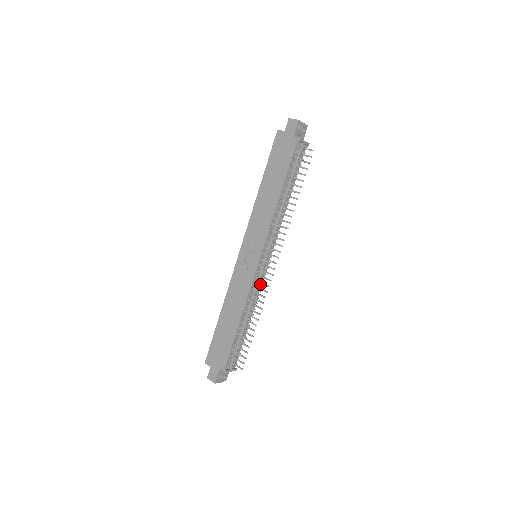
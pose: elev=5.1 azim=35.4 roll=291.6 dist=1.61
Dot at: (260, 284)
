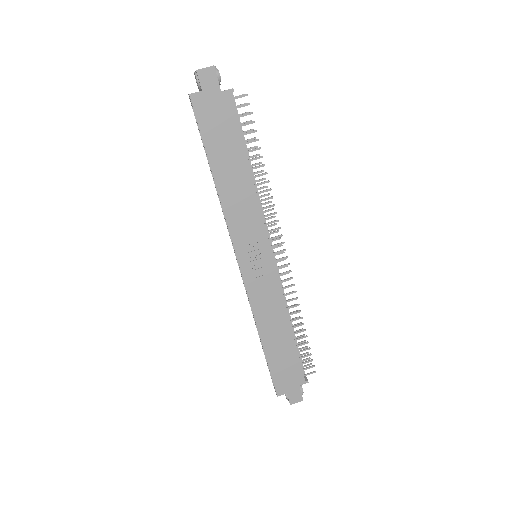
Dot at: (288, 278)
